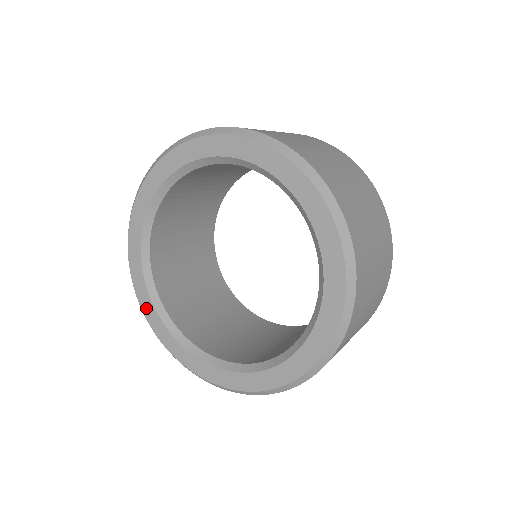
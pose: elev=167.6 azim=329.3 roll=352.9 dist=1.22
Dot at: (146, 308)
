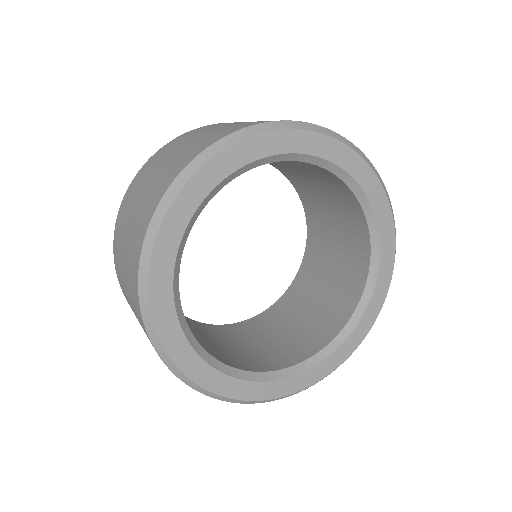
Dot at: (211, 382)
